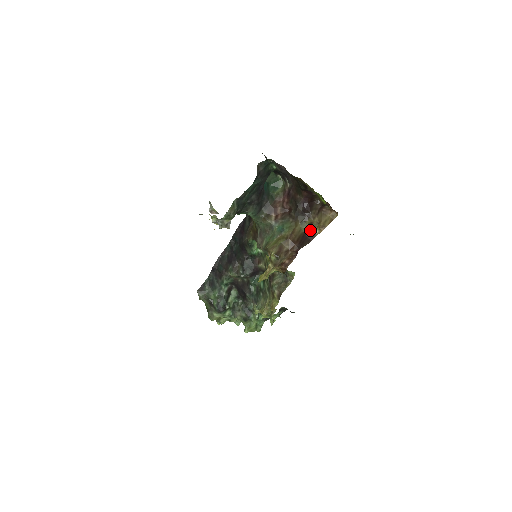
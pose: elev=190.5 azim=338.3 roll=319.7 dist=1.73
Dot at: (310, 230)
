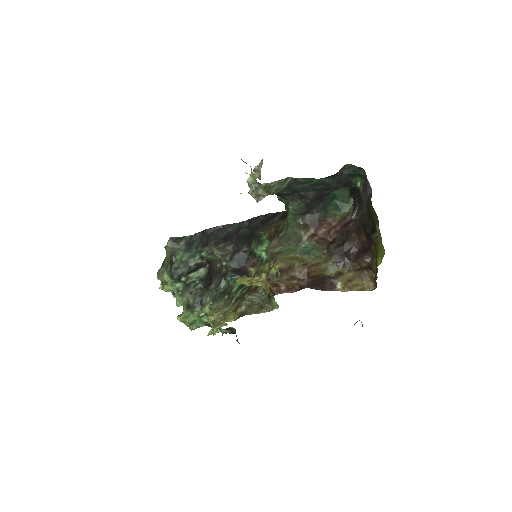
Dot at: (334, 279)
